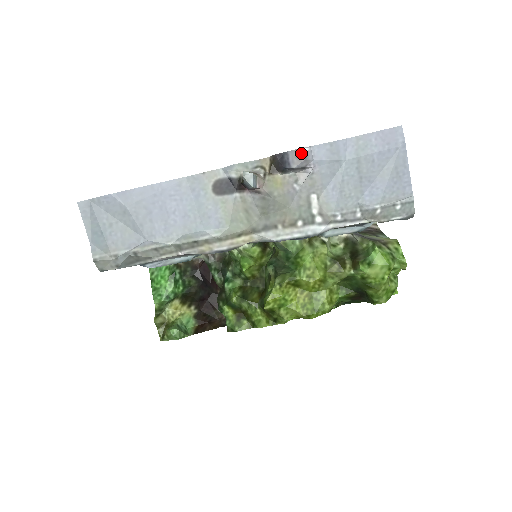
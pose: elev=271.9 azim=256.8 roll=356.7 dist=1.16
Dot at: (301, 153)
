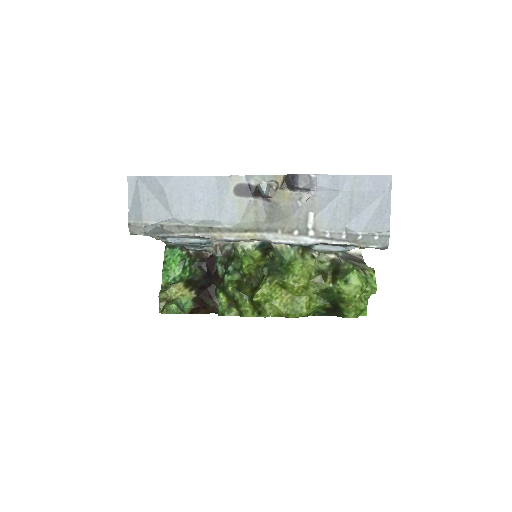
Dot at: (308, 177)
